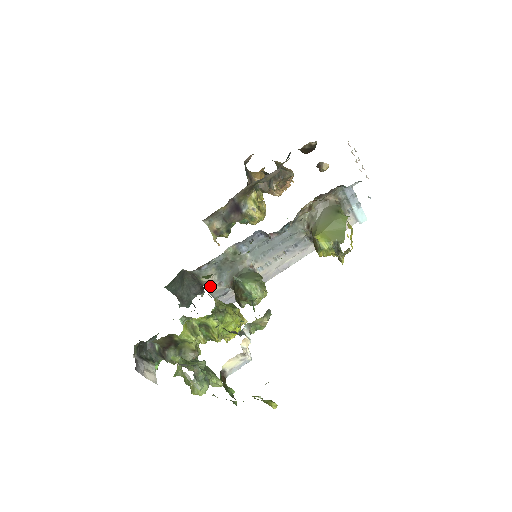
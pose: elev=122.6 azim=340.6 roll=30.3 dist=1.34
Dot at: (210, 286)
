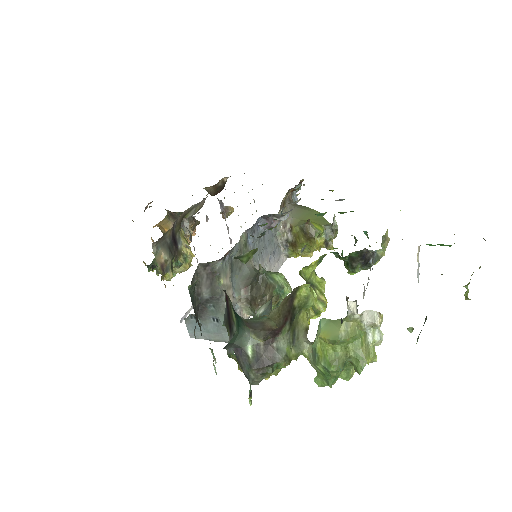
Dot at: occluded
